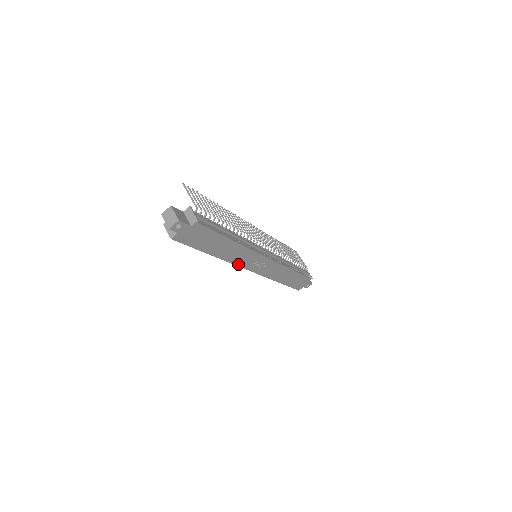
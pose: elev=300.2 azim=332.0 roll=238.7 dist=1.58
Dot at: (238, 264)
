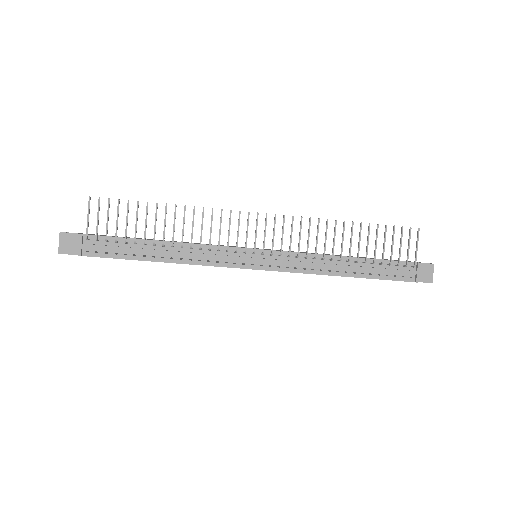
Dot at: occluded
